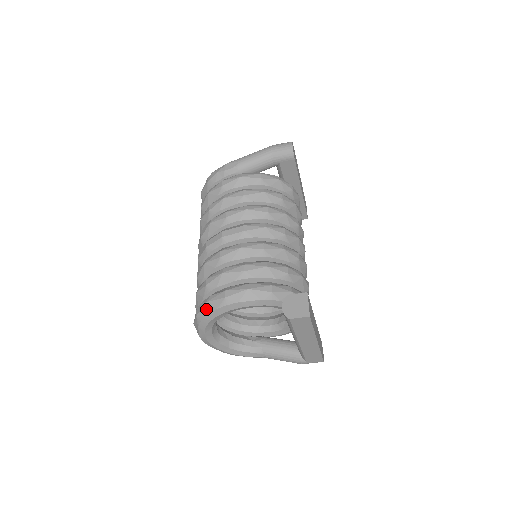
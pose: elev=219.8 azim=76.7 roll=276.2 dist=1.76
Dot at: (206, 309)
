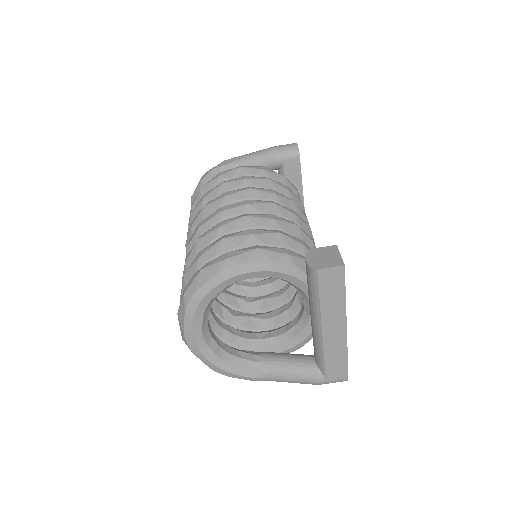
Dot at: (199, 279)
